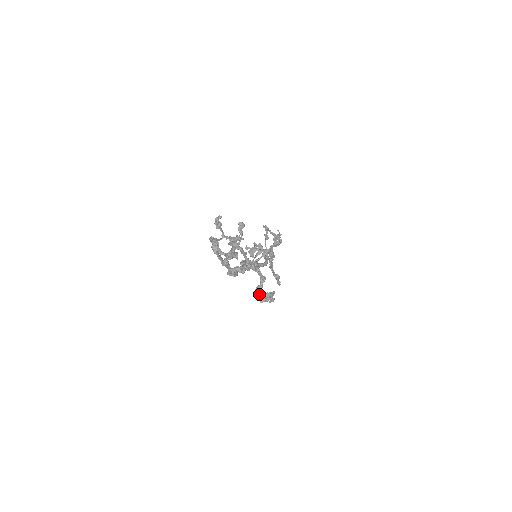
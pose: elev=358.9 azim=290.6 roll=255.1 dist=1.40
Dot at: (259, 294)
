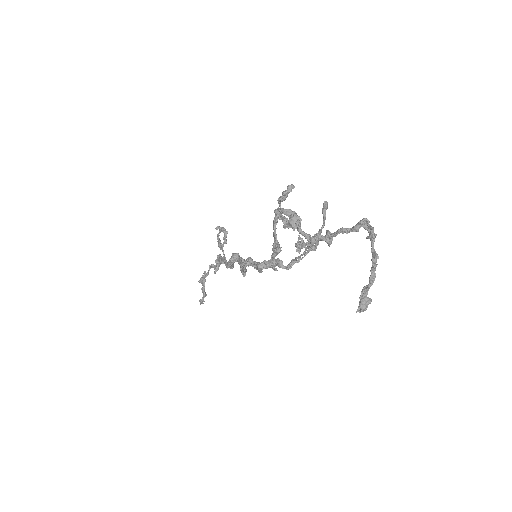
Dot at: (363, 297)
